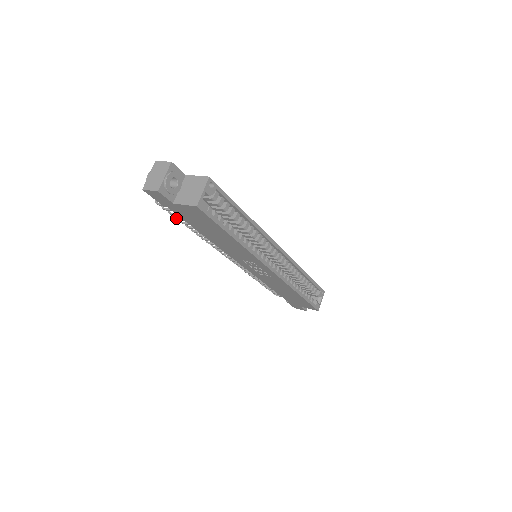
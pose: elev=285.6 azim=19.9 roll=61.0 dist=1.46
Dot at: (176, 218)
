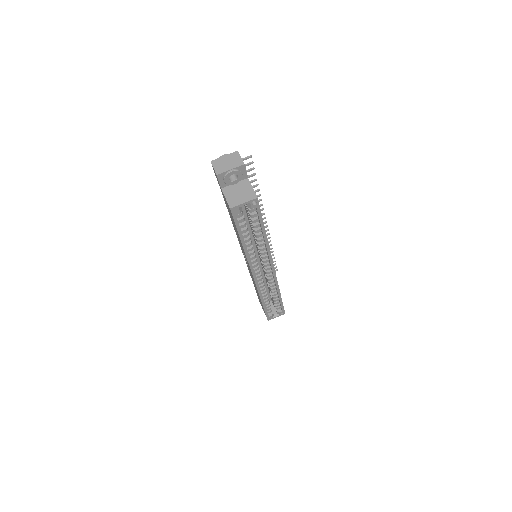
Dot at: occluded
